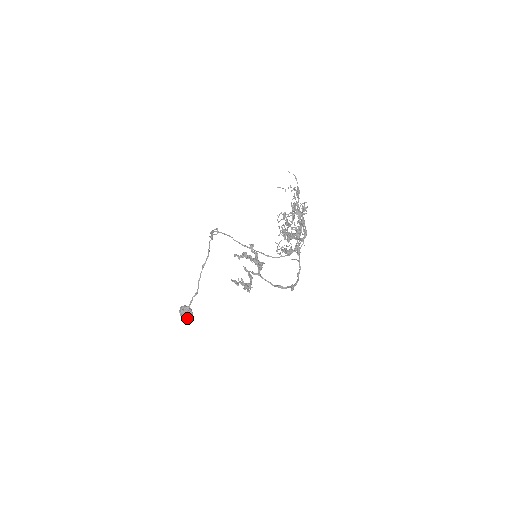
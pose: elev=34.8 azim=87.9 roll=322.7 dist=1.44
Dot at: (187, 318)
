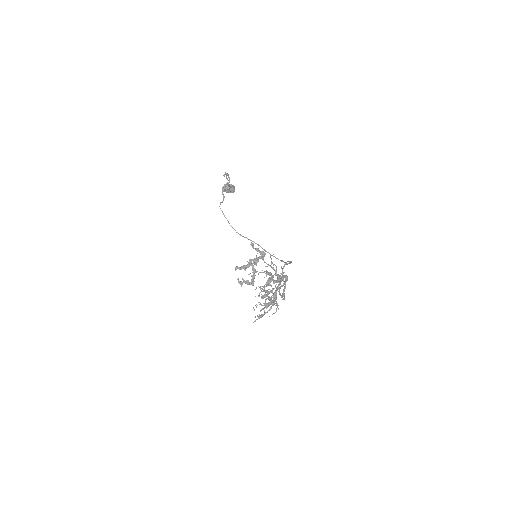
Dot at: occluded
